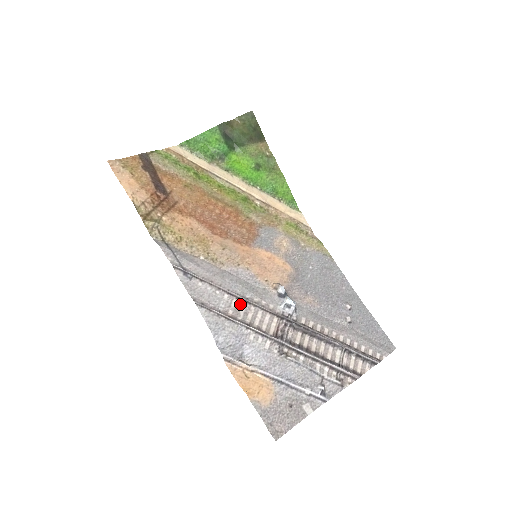
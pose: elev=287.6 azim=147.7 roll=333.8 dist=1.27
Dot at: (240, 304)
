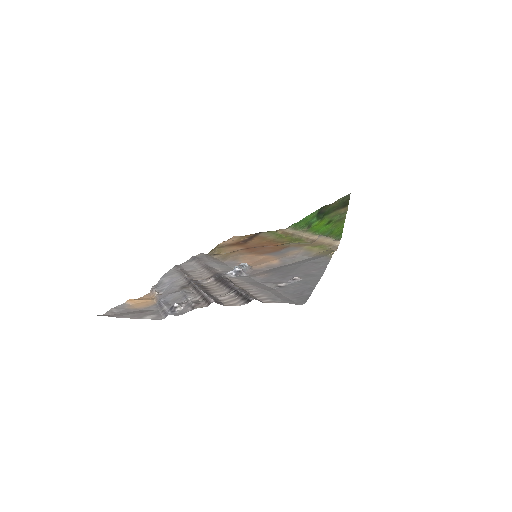
Dot at: (202, 270)
